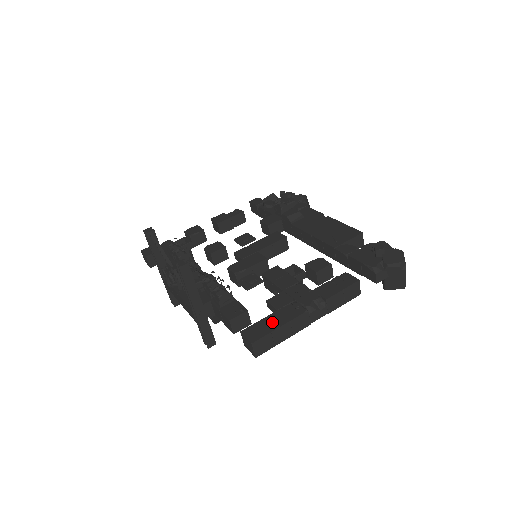
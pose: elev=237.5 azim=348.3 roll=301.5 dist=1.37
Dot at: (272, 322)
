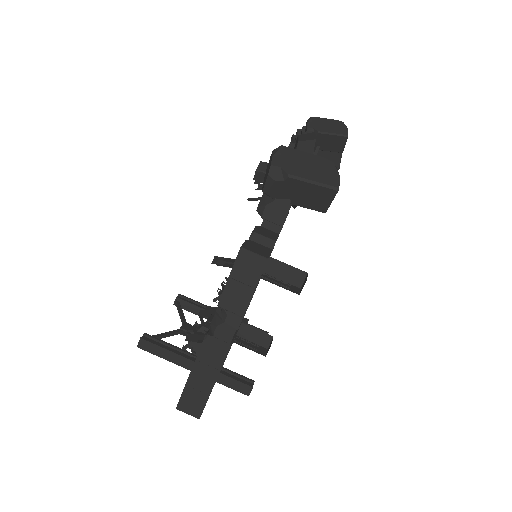
Dot at: occluded
